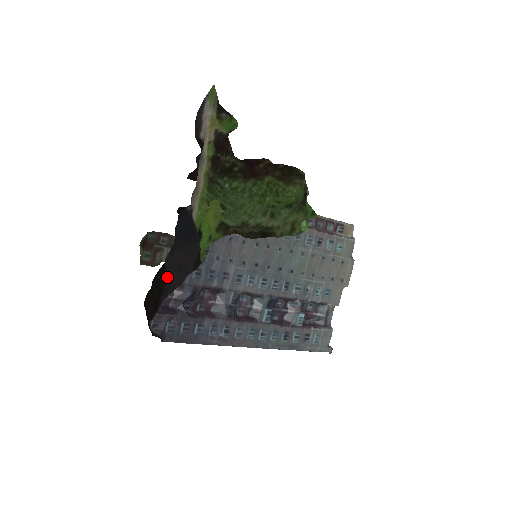
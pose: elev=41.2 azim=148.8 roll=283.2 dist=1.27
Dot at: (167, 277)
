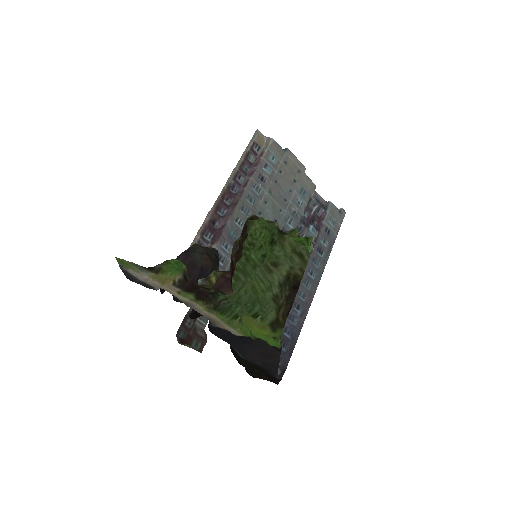
Dot at: (260, 365)
